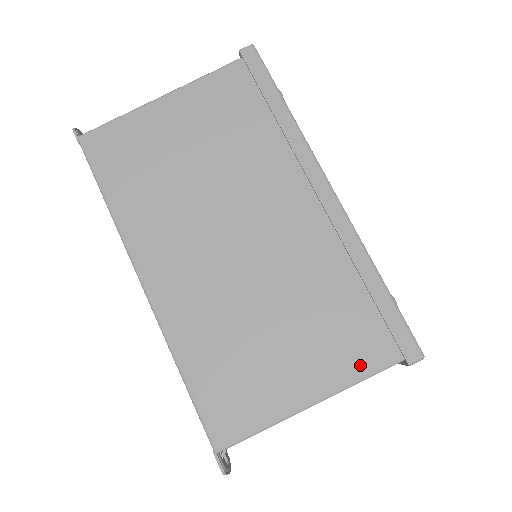
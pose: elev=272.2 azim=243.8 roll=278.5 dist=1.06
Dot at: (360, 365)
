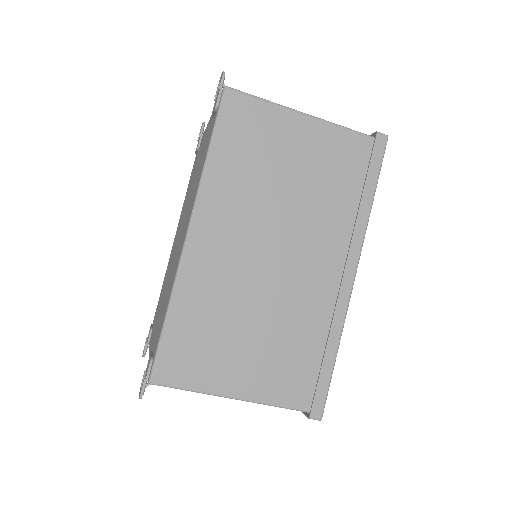
Dot at: (281, 396)
